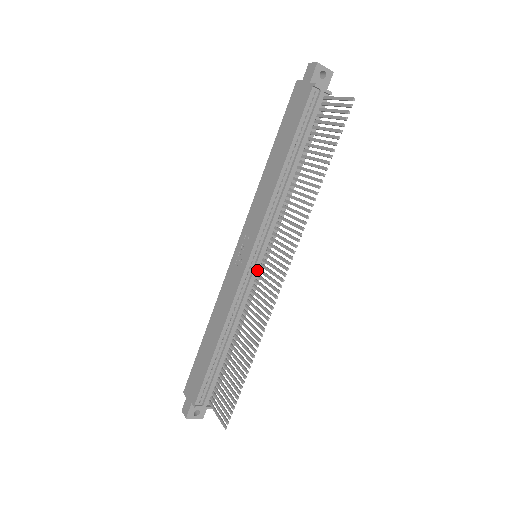
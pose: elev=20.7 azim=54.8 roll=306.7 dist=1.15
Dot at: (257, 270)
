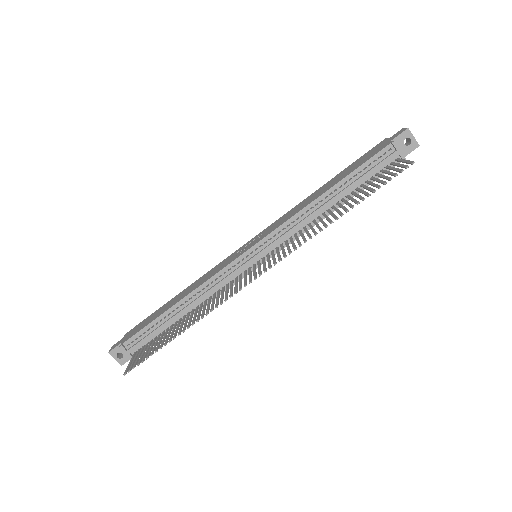
Dot at: (248, 267)
